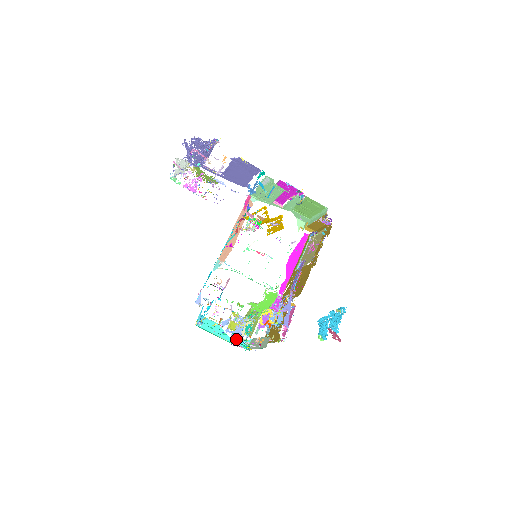
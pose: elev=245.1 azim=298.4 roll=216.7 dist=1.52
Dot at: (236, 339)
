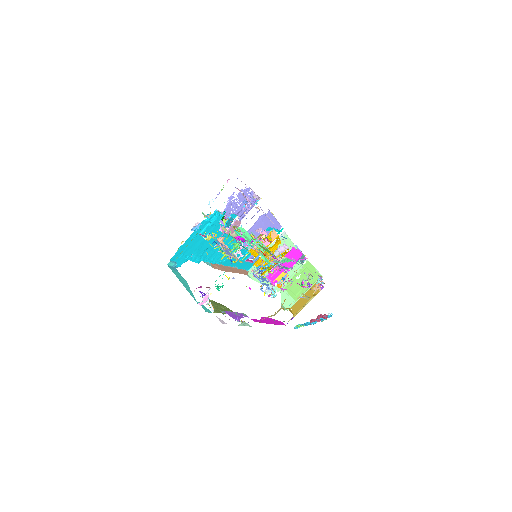
Dot at: (224, 253)
